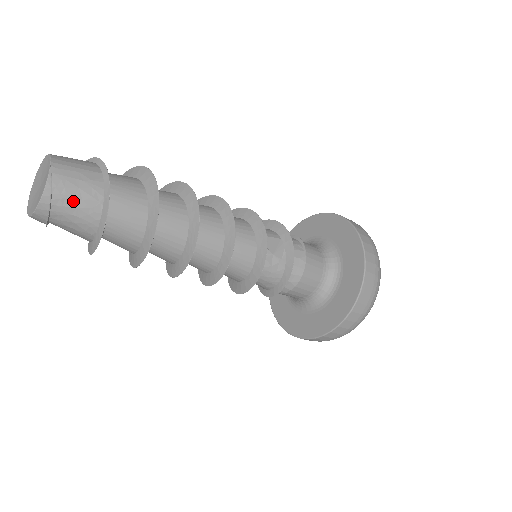
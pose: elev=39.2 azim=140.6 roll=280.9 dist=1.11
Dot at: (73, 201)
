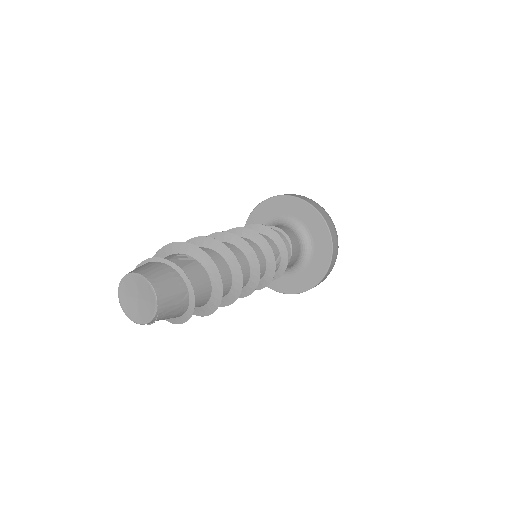
Dot at: (167, 317)
